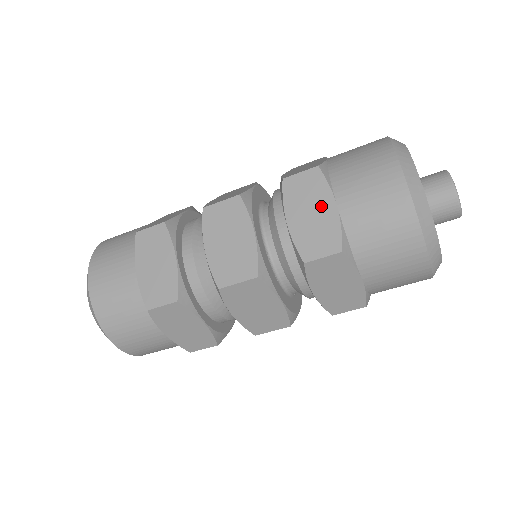
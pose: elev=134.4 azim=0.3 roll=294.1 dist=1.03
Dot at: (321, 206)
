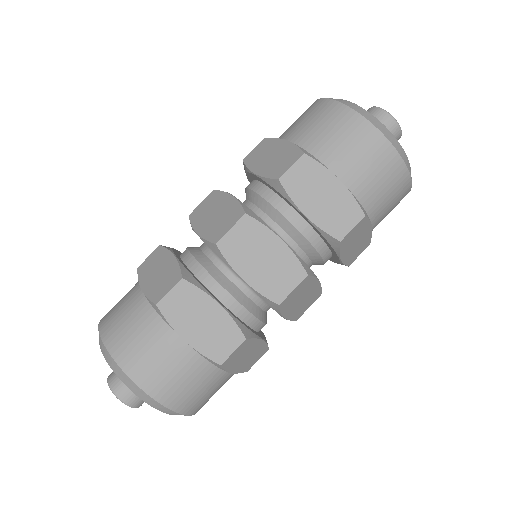
Dot at: (327, 187)
